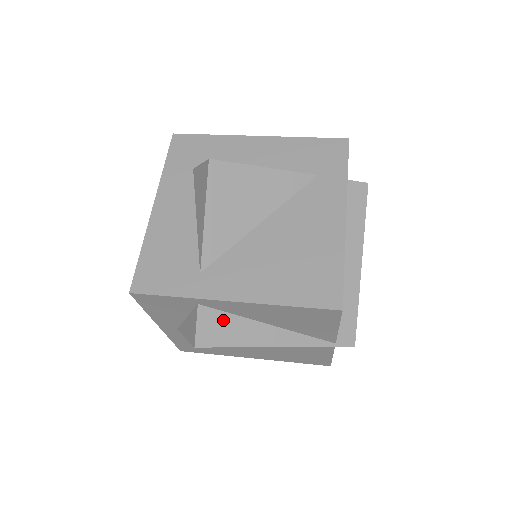
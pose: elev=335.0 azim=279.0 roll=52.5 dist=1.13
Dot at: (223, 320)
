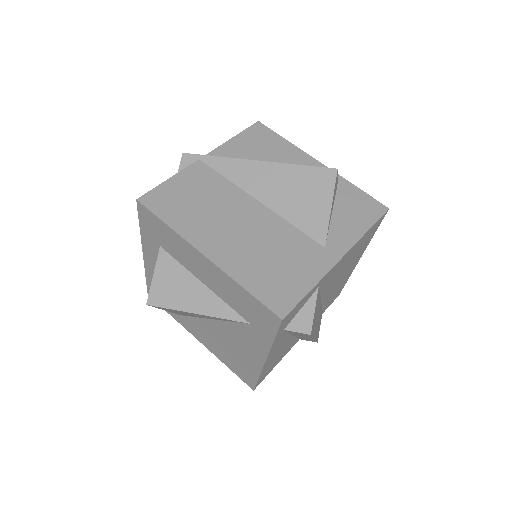
Dot at: occluded
